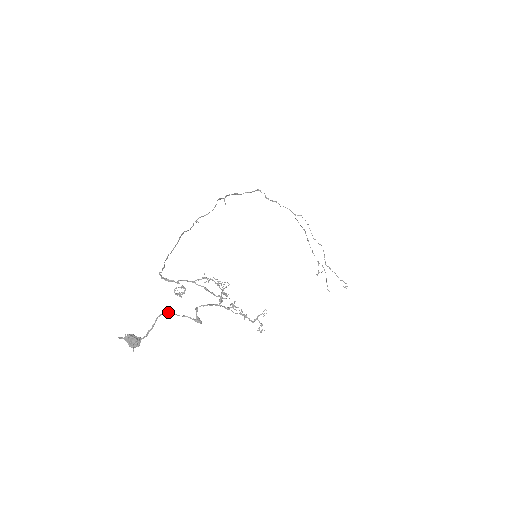
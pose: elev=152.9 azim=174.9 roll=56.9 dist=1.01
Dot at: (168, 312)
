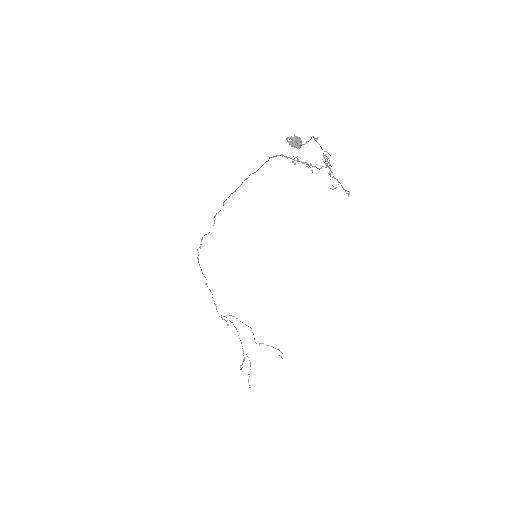
Dot at: (315, 140)
